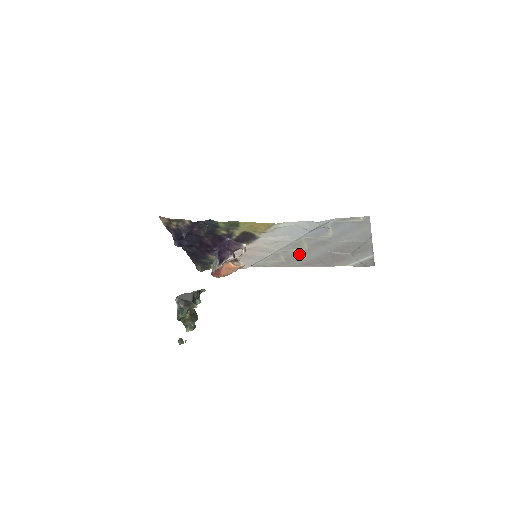
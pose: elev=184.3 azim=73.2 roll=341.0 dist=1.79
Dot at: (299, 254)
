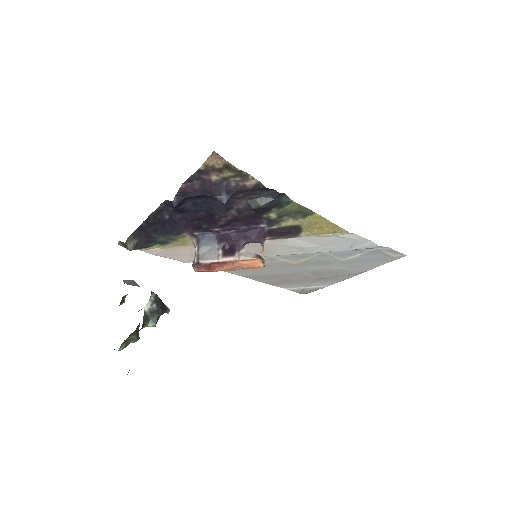
Dot at: (276, 265)
